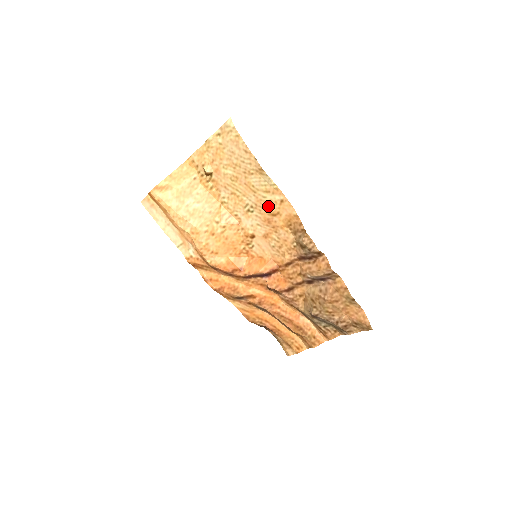
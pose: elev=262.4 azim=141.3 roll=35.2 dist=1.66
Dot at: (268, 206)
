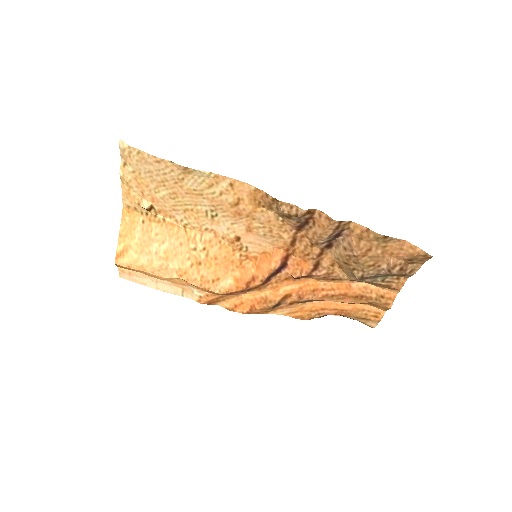
Dot at: (224, 199)
